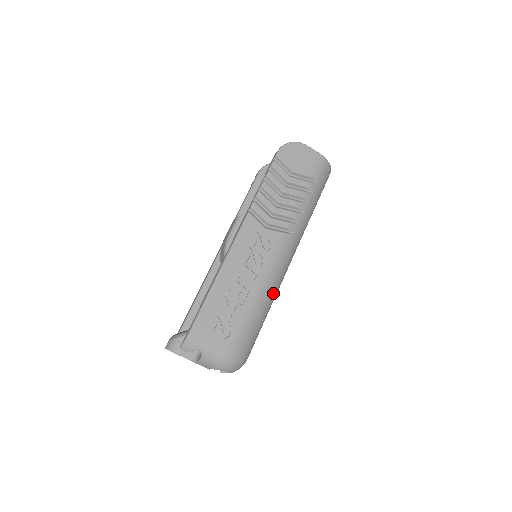
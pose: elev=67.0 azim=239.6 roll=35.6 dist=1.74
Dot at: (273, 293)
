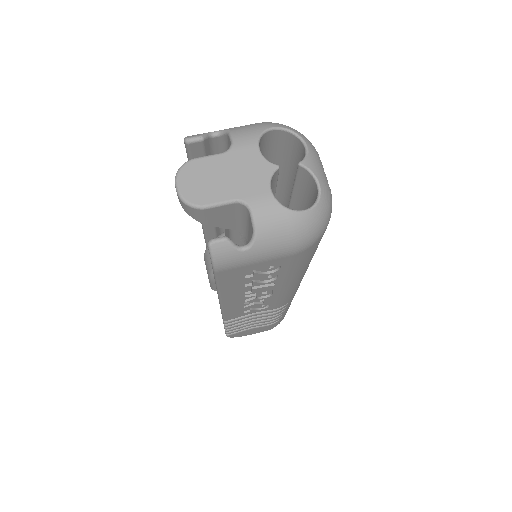
Dot at: occluded
